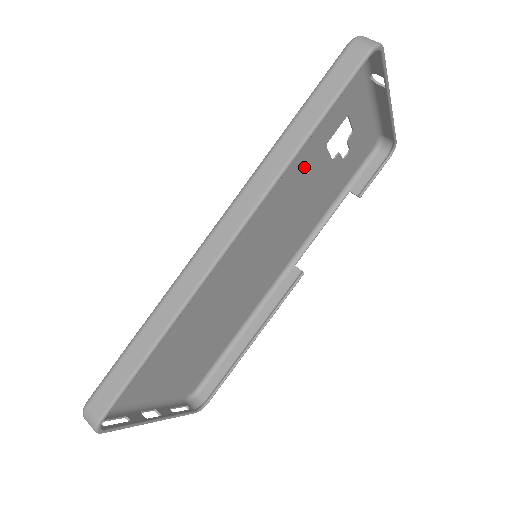
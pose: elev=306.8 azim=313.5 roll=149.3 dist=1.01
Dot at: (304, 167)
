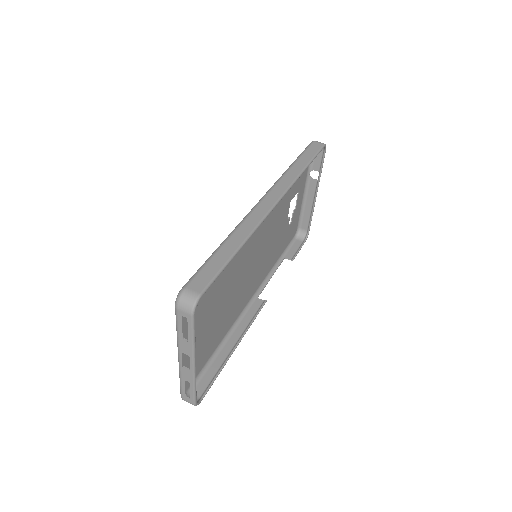
Dot at: (283, 207)
